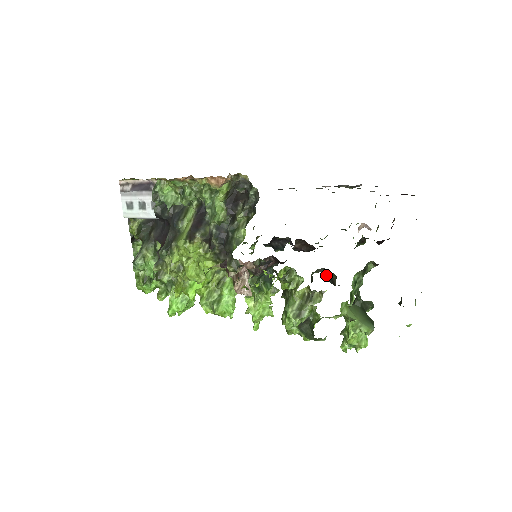
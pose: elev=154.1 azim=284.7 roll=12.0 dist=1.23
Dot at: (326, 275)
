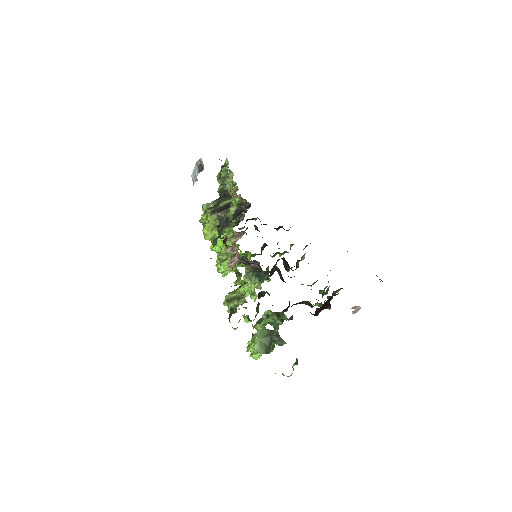
Dot at: occluded
